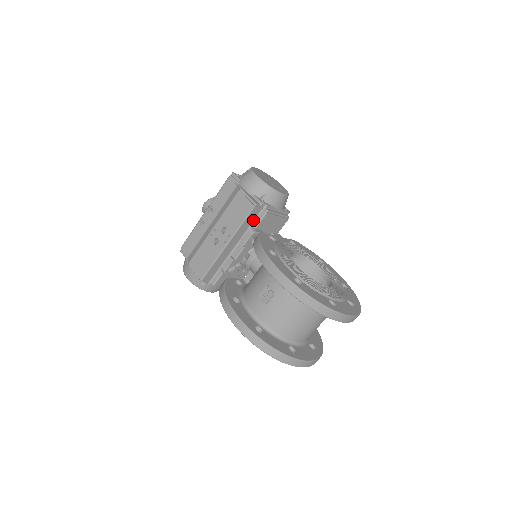
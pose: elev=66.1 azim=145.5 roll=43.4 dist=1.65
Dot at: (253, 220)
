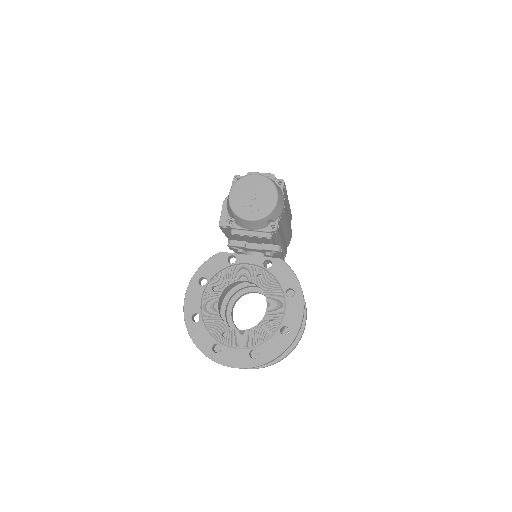
Dot at: occluded
